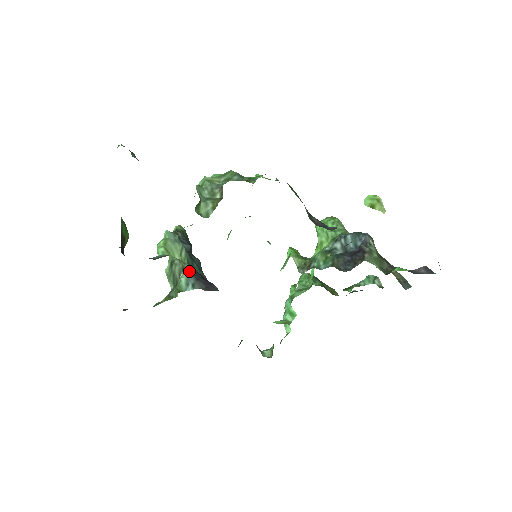
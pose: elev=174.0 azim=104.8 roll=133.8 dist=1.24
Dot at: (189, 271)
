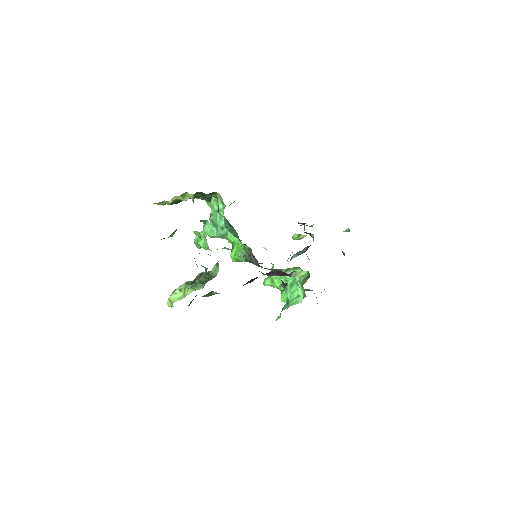
Dot at: occluded
